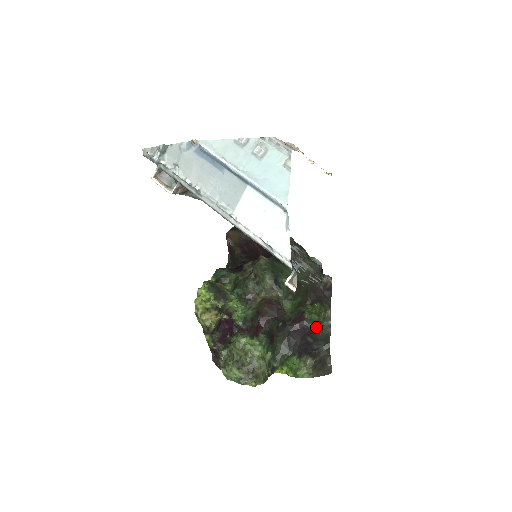
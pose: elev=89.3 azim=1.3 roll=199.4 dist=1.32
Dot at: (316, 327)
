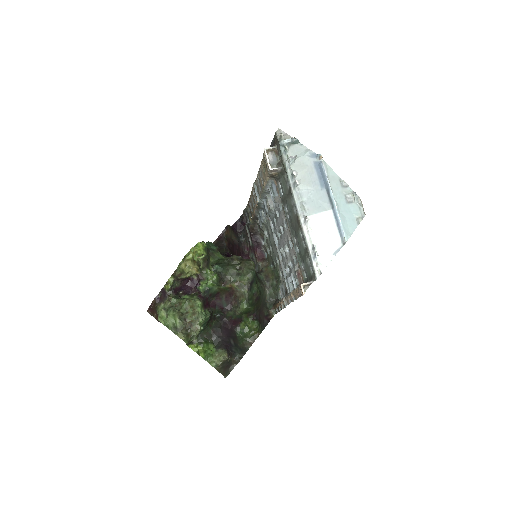
Dot at: (241, 337)
